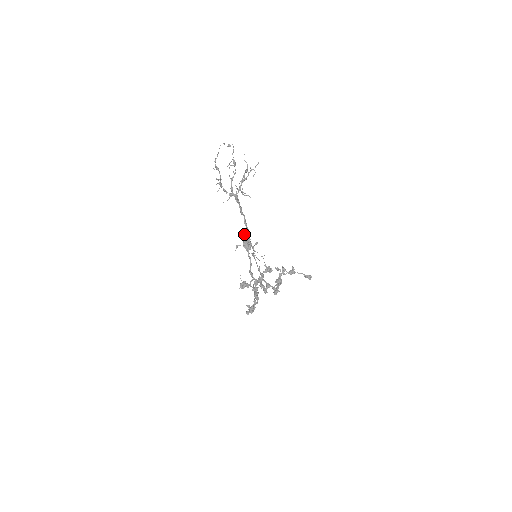
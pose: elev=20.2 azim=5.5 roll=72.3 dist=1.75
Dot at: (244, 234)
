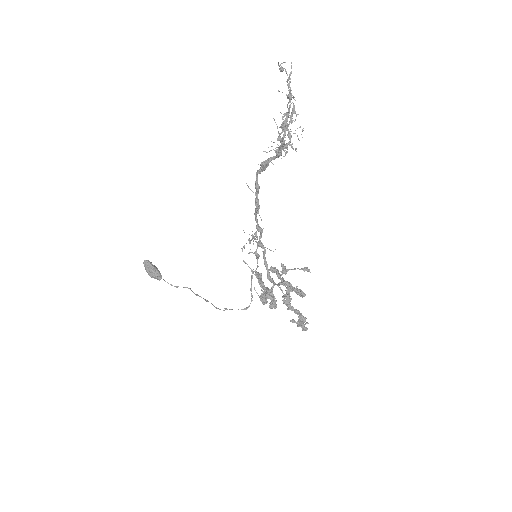
Dot at: (261, 219)
